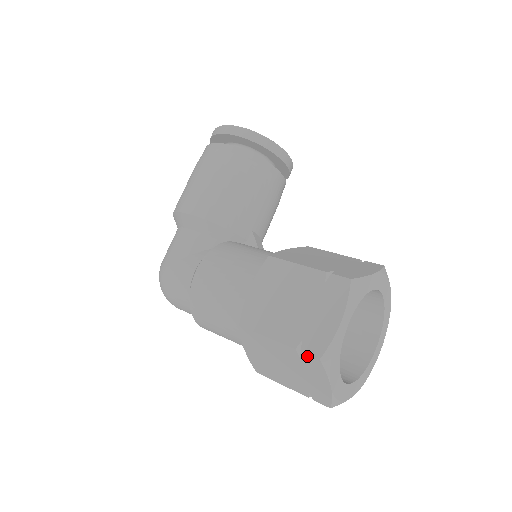
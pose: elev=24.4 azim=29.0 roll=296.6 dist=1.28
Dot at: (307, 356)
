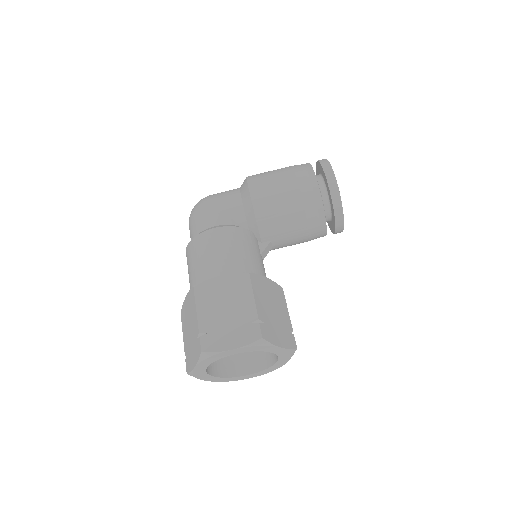
Dot at: (199, 343)
